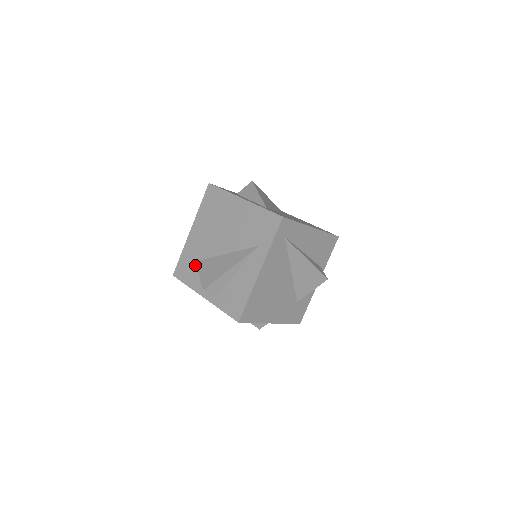
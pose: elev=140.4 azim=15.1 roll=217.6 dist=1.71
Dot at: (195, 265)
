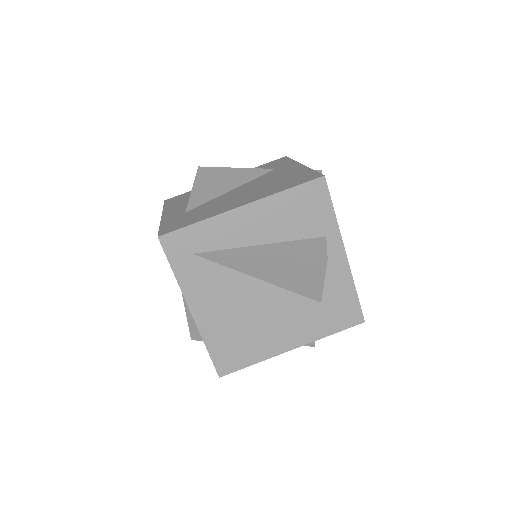
Dot at: occluded
